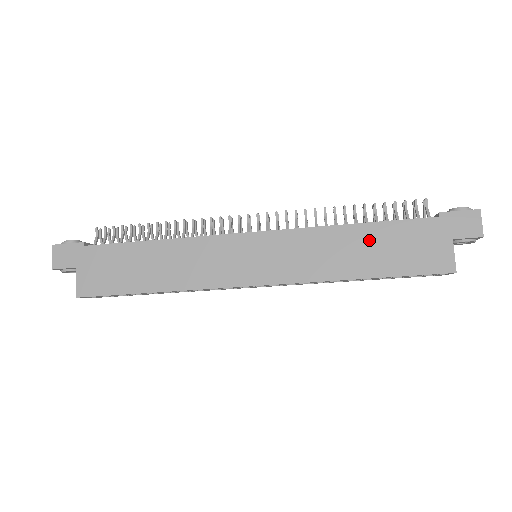
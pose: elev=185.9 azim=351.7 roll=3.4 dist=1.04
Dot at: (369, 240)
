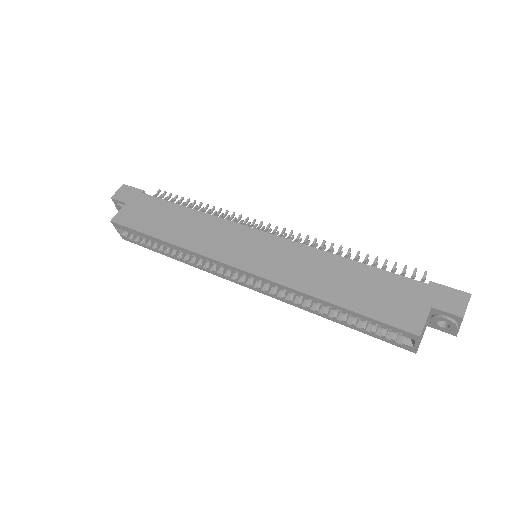
Dot at: (353, 275)
